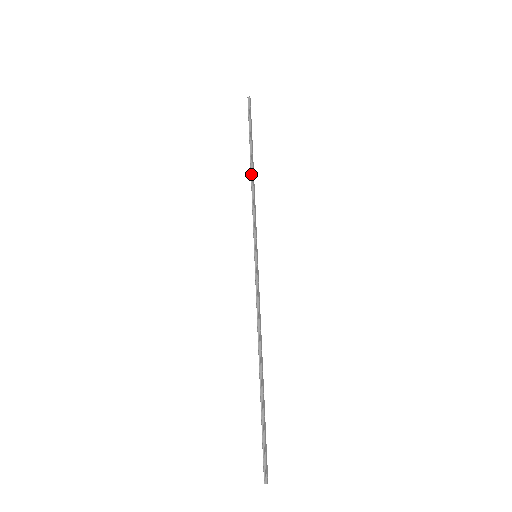
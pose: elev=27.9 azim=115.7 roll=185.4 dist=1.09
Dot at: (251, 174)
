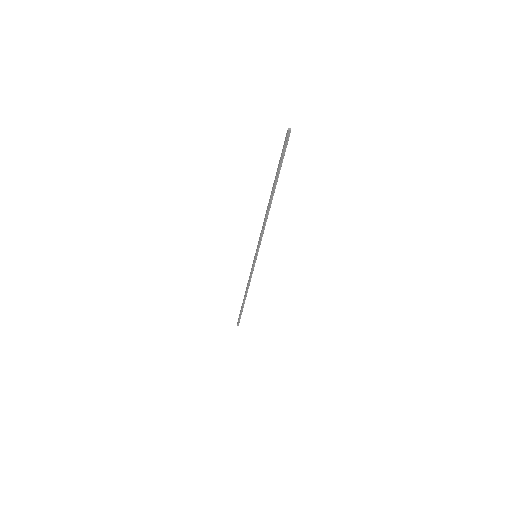
Dot at: (269, 208)
